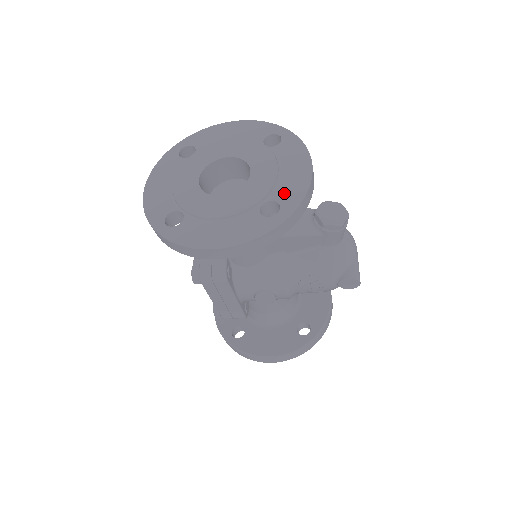
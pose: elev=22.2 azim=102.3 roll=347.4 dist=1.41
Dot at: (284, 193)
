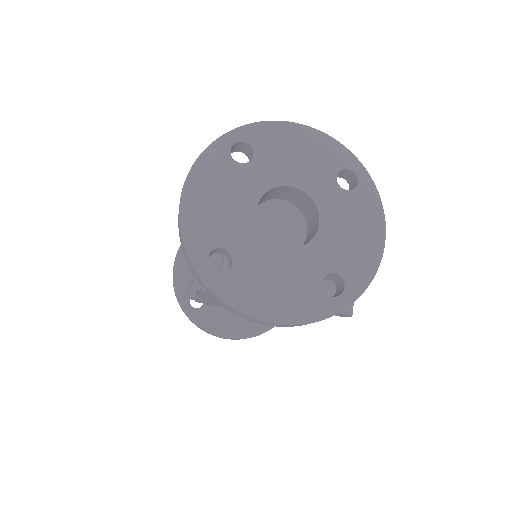
Dot at: (351, 267)
